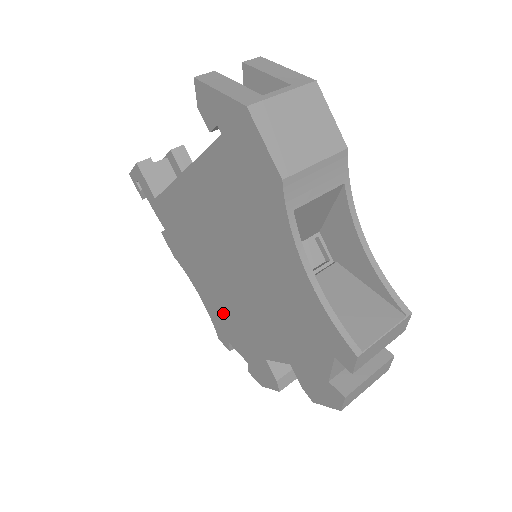
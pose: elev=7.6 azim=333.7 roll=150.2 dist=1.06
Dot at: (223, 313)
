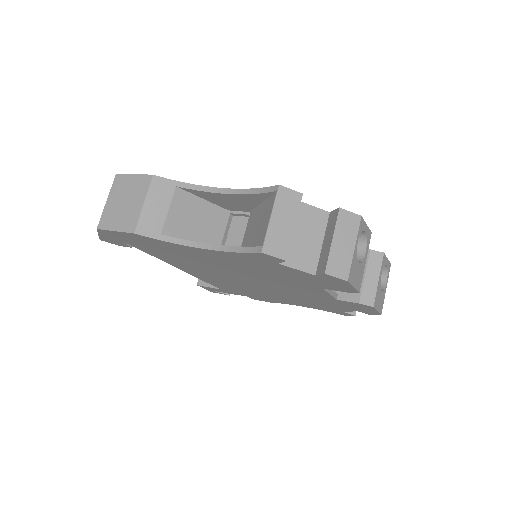
Dot at: (306, 302)
